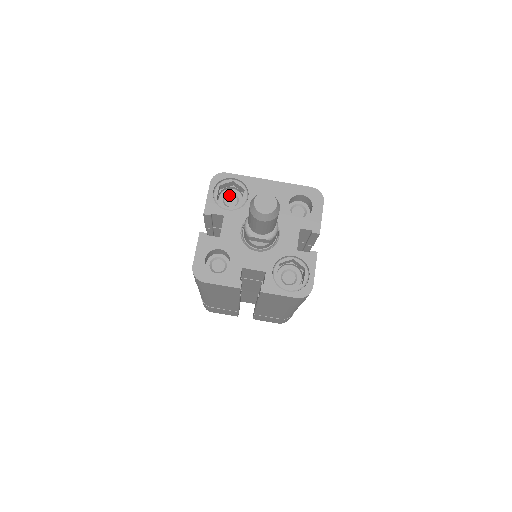
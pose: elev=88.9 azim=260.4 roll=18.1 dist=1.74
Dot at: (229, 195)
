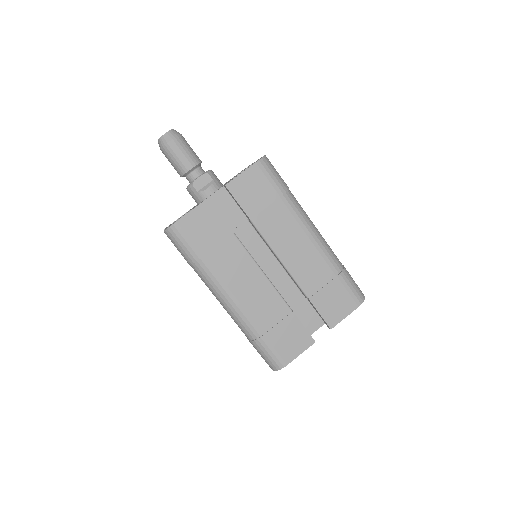
Dot at: occluded
